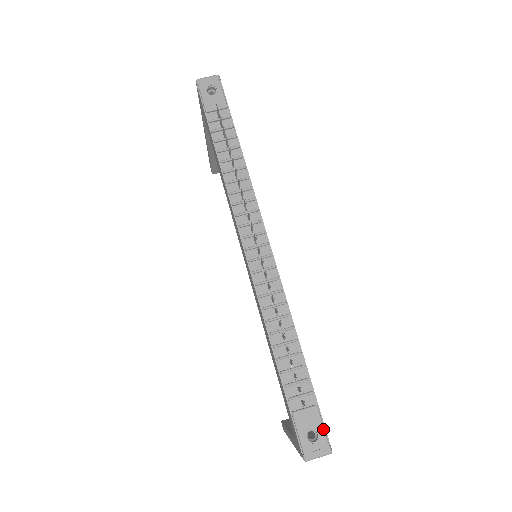
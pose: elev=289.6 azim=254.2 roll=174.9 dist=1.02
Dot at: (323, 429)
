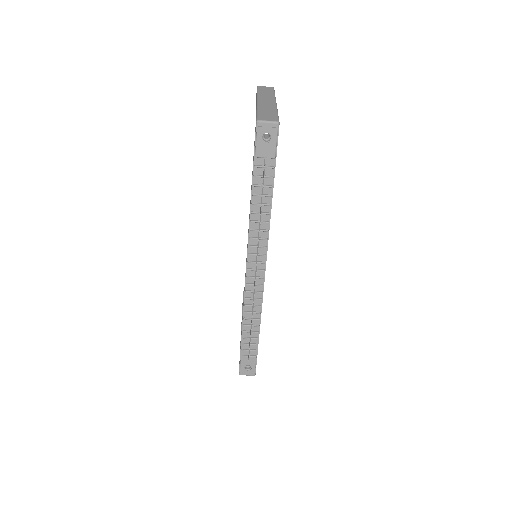
Dot at: (255, 367)
